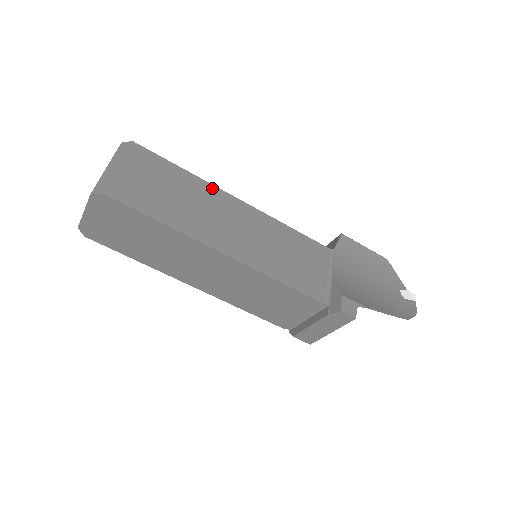
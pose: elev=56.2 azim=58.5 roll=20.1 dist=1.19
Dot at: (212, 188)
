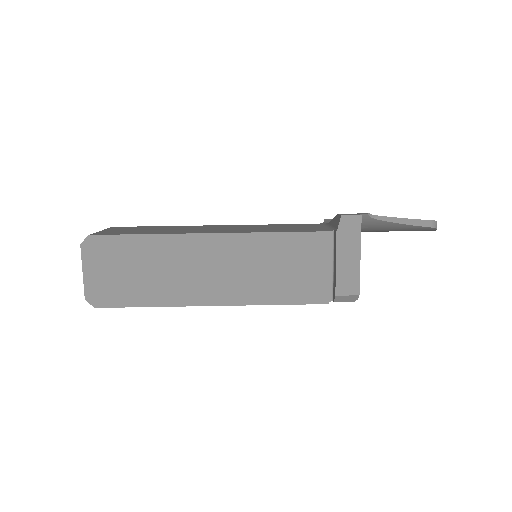
Dot at: (188, 226)
